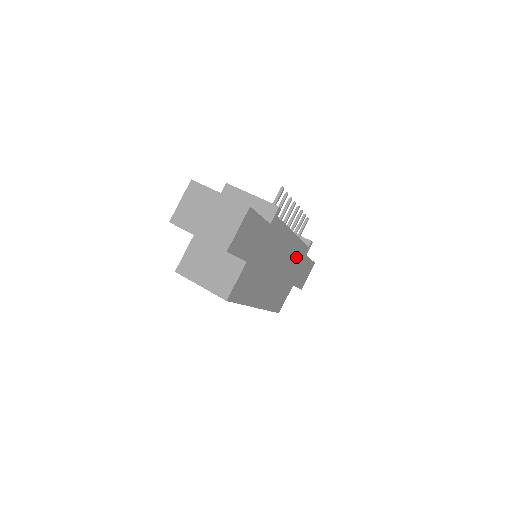
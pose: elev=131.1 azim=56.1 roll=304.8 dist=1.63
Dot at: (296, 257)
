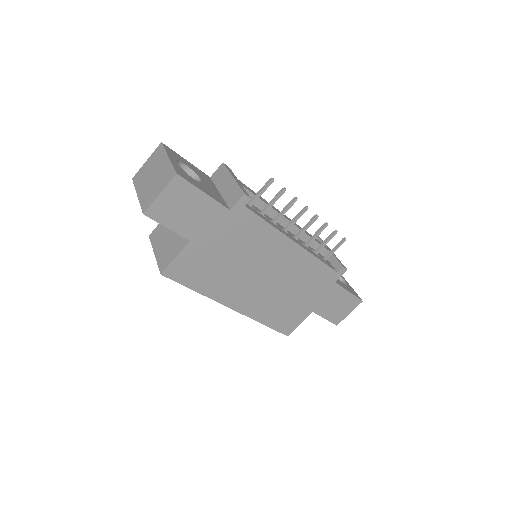
Dot at: (309, 276)
